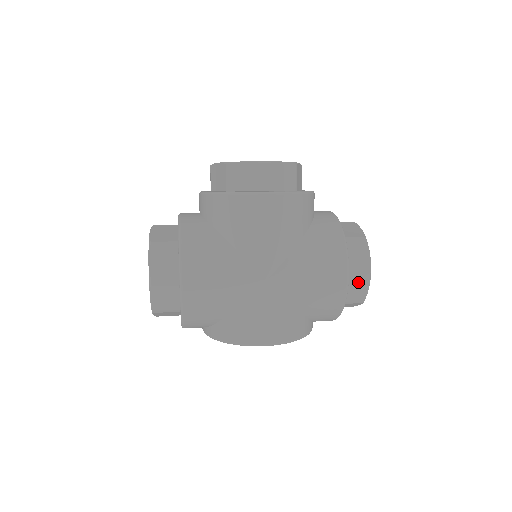
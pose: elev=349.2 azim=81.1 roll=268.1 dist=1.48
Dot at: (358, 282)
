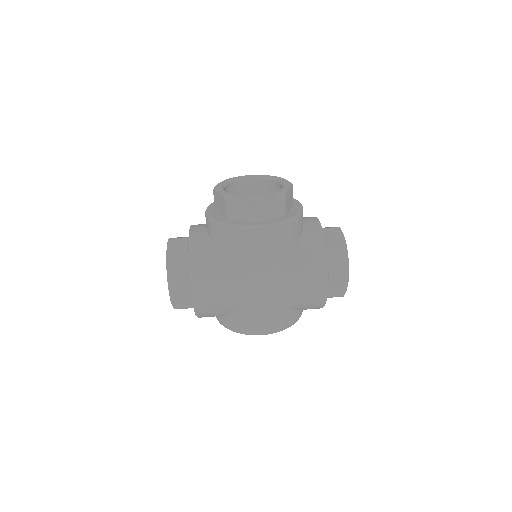
Dot at: (338, 285)
